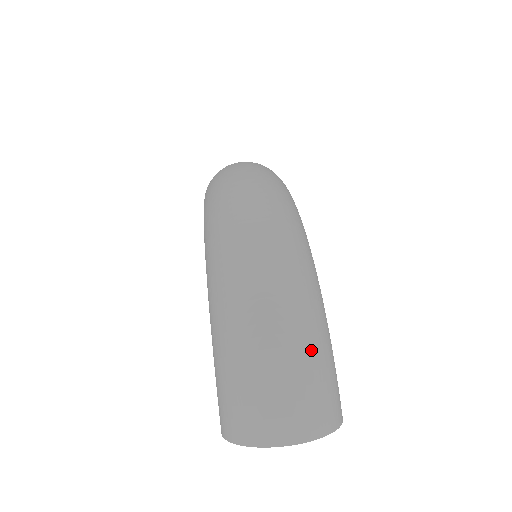
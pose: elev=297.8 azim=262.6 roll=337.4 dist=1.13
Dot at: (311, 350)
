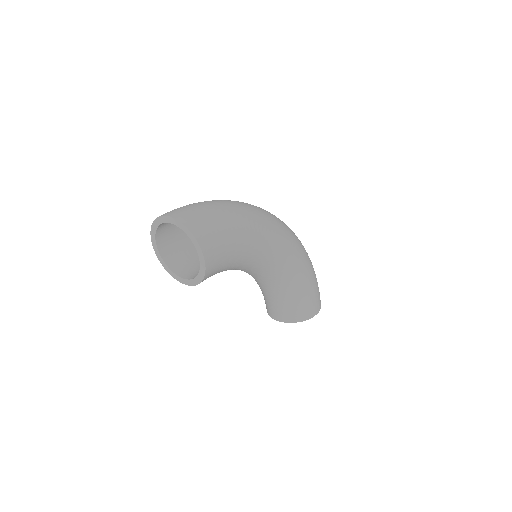
Dot at: (219, 210)
